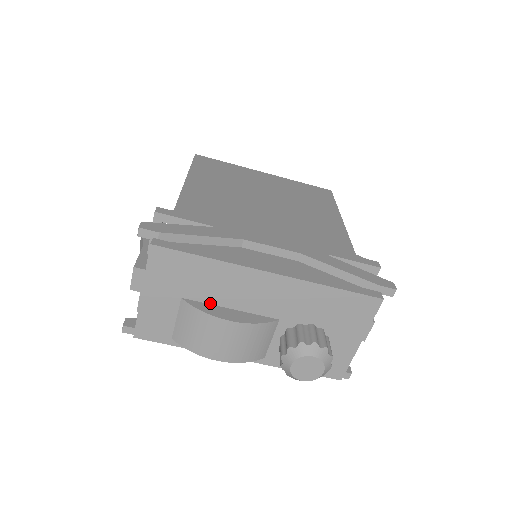
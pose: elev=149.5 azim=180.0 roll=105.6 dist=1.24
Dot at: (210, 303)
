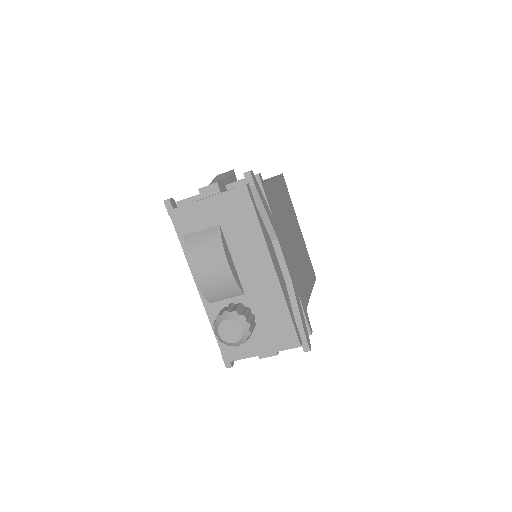
Dot at: (228, 244)
